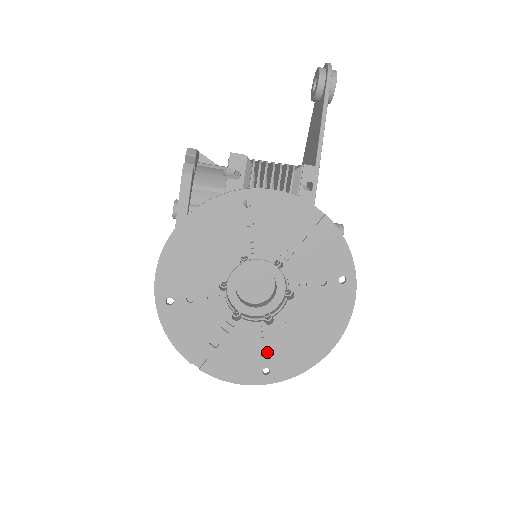
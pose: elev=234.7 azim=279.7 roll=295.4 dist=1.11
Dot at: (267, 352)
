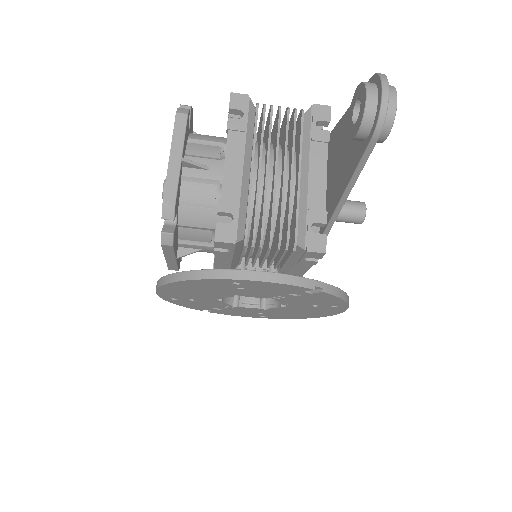
Dot at: occluded
